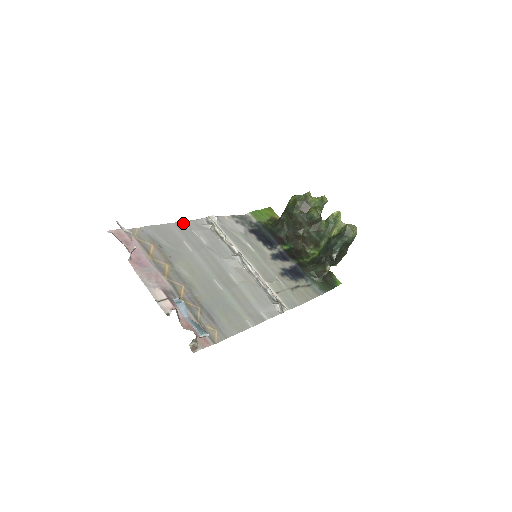
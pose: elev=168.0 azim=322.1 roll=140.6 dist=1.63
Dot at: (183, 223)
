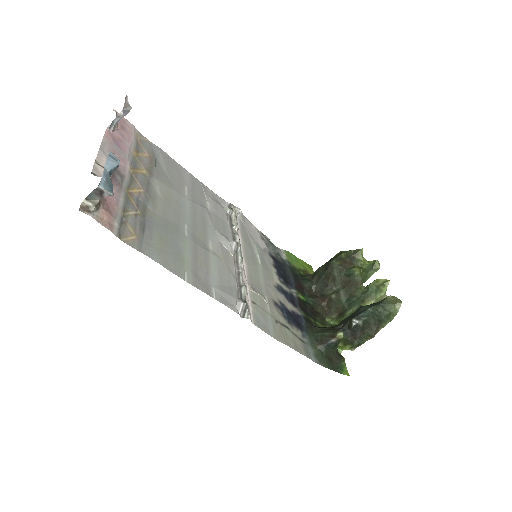
Dot at: (201, 183)
